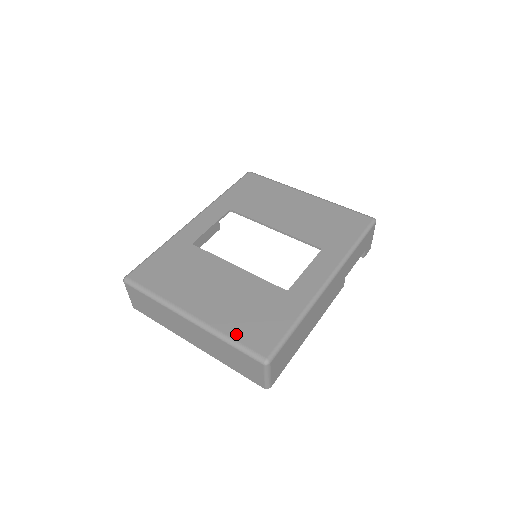
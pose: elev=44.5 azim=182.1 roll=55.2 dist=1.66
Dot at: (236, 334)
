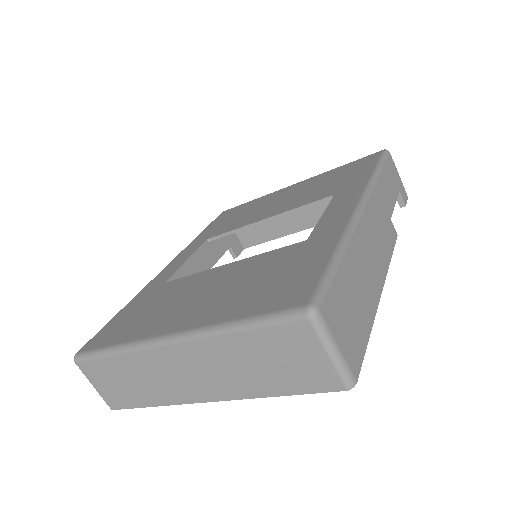
Dot at: (246, 311)
